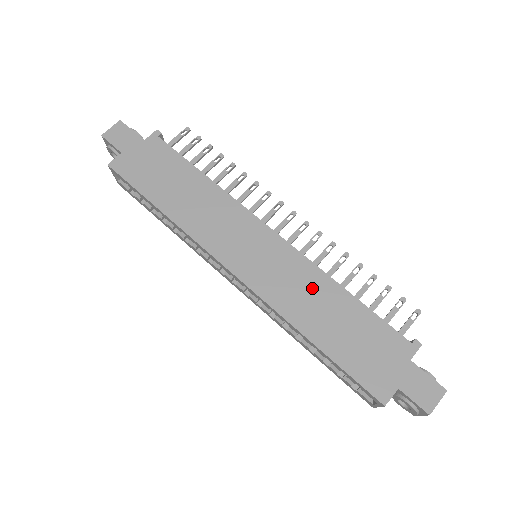
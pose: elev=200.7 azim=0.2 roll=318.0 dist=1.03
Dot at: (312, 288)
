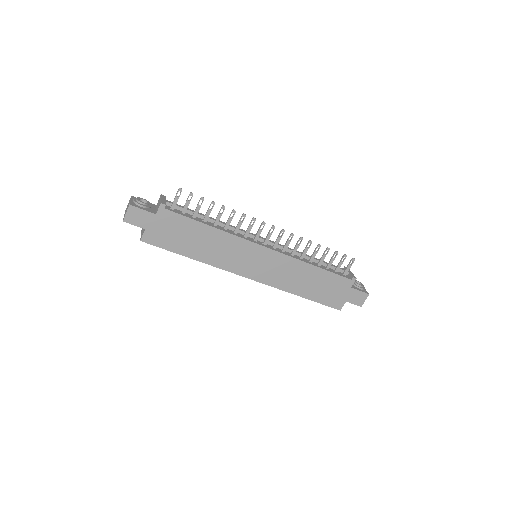
Dot at: (295, 271)
